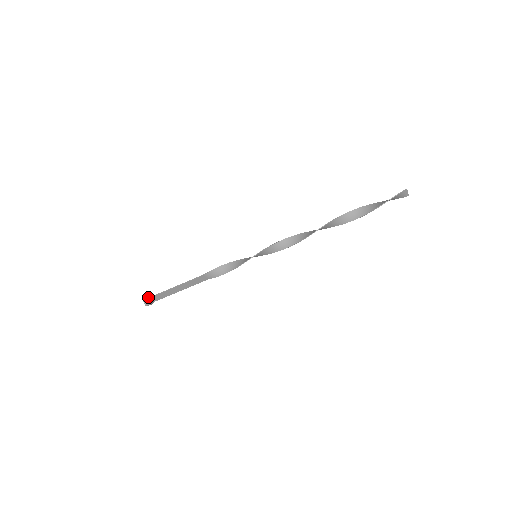
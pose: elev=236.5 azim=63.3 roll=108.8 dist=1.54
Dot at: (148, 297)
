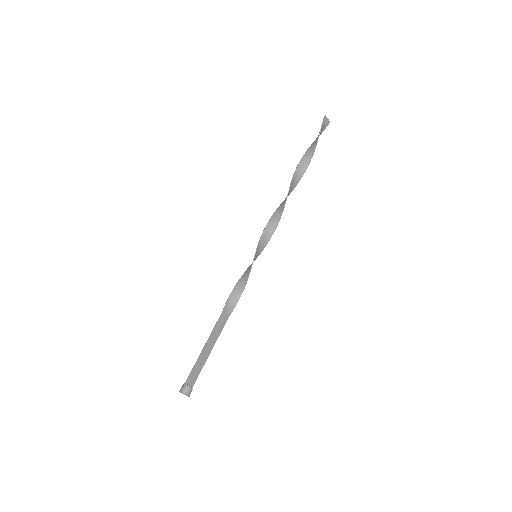
Dot at: (183, 385)
